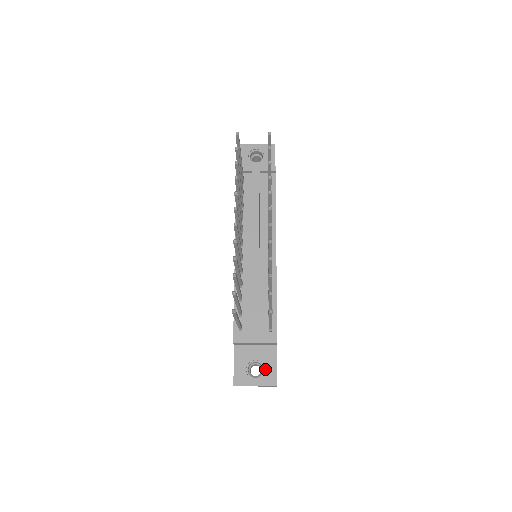
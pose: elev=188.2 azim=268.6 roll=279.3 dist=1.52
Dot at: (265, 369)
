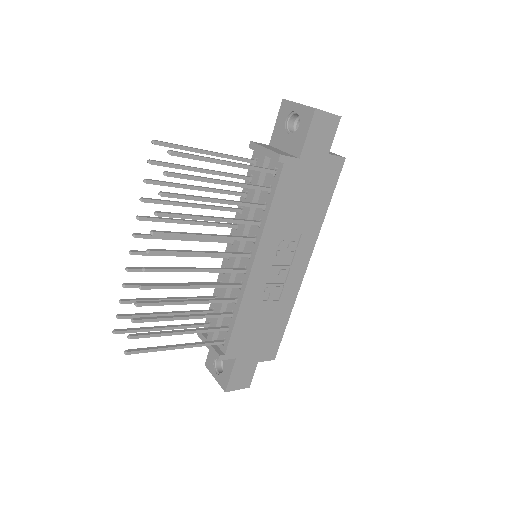
Dot at: (223, 371)
